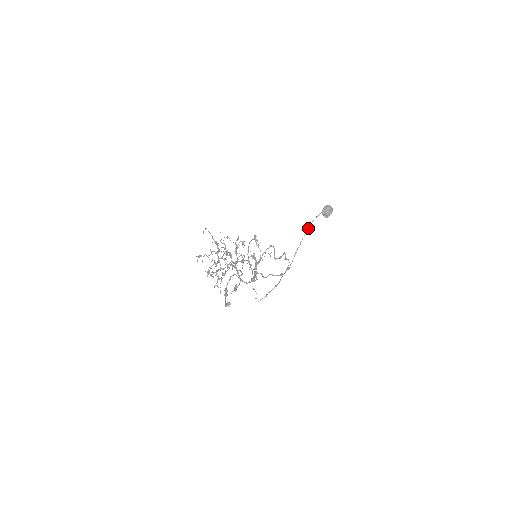
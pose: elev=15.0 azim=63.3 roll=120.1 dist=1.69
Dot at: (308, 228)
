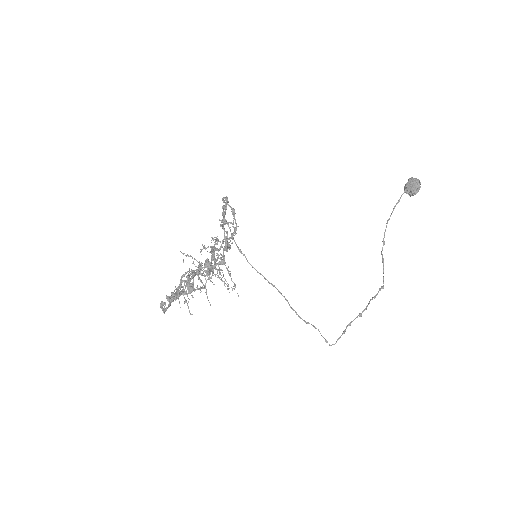
Dot at: (388, 219)
